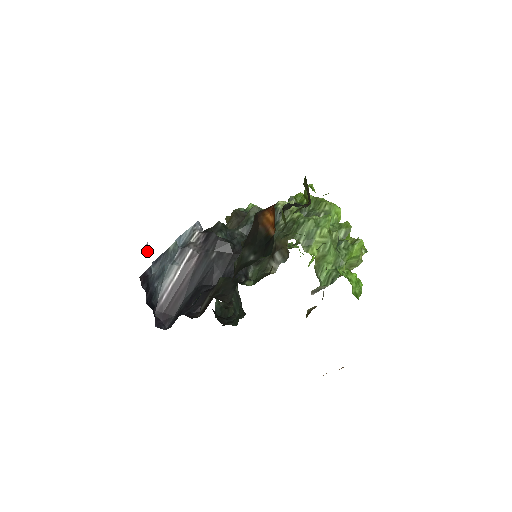
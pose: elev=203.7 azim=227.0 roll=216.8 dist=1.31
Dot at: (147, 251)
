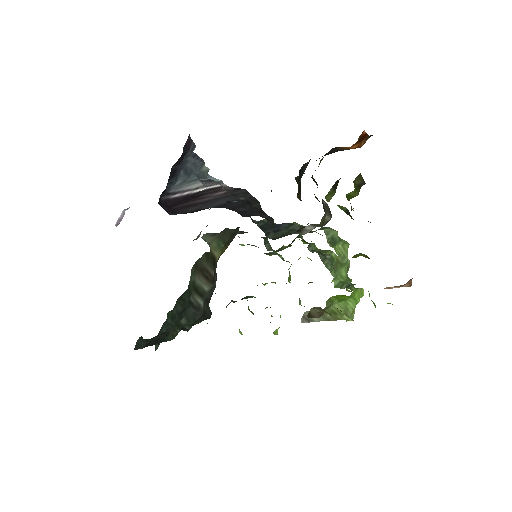
Dot at: (119, 218)
